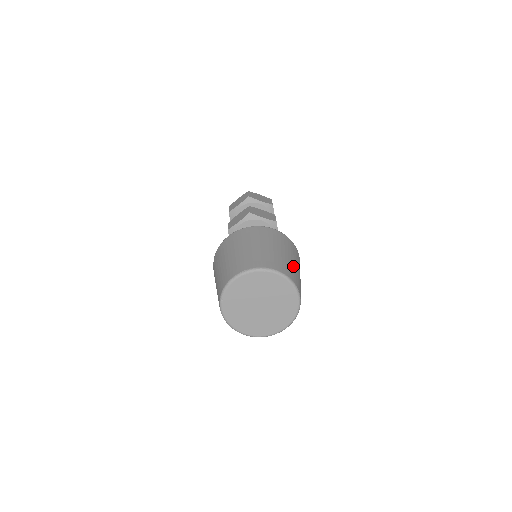
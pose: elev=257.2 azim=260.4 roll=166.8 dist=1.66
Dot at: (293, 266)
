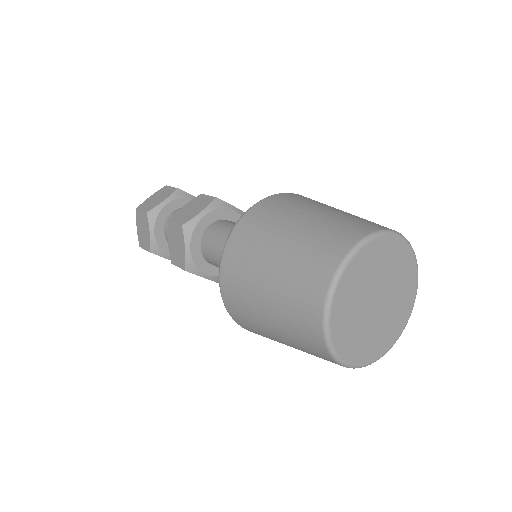
Dot at: (340, 215)
